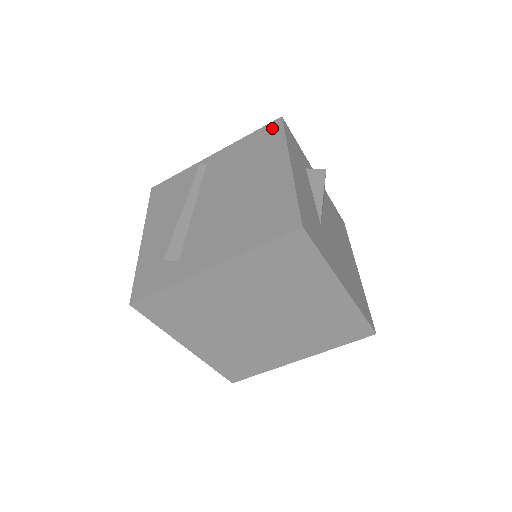
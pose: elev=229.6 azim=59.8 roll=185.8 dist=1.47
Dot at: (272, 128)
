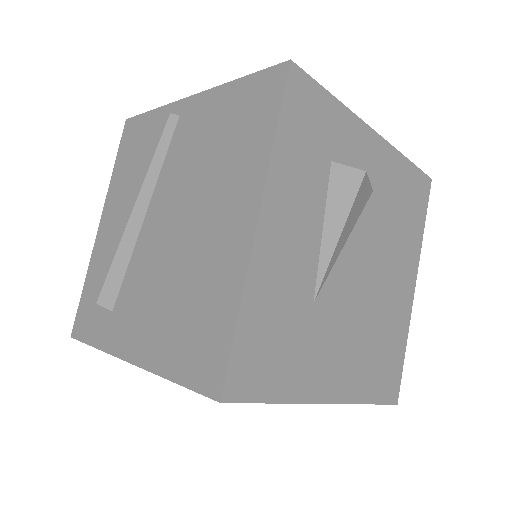
Dot at: (267, 88)
